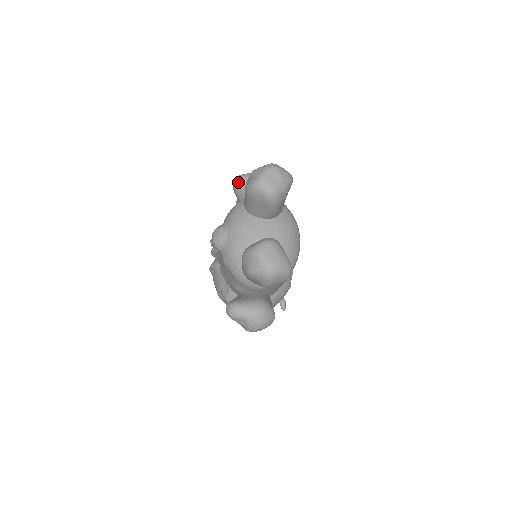
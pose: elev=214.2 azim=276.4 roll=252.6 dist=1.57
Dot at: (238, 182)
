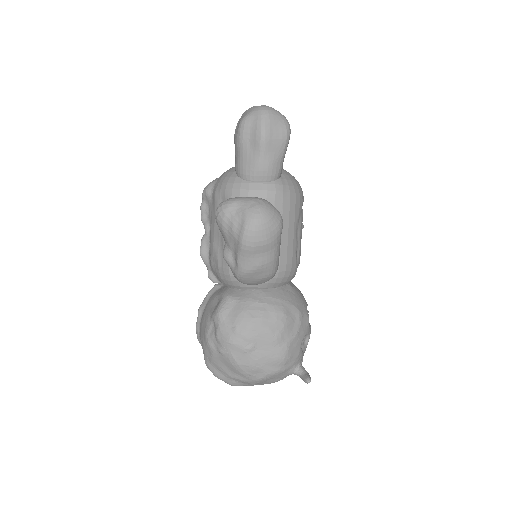
Dot at: occluded
